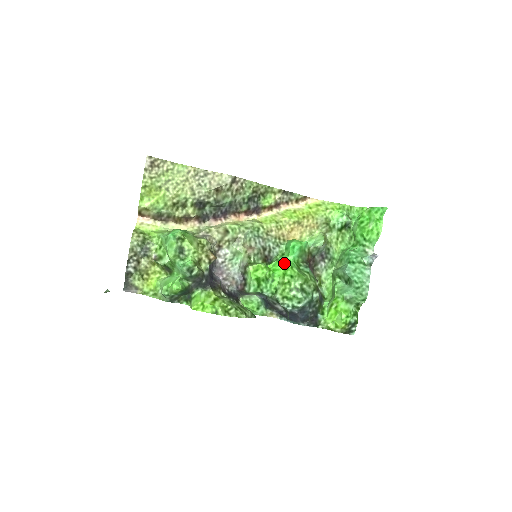
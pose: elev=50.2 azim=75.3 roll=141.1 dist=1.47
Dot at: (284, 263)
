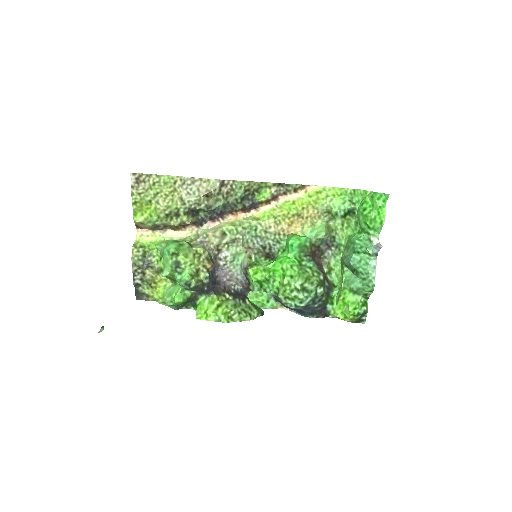
Dot at: (283, 263)
